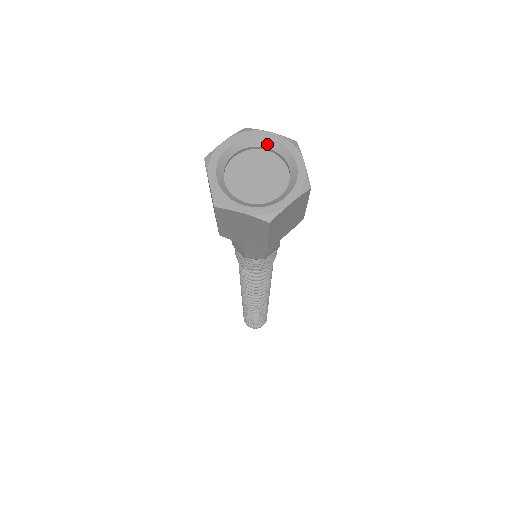
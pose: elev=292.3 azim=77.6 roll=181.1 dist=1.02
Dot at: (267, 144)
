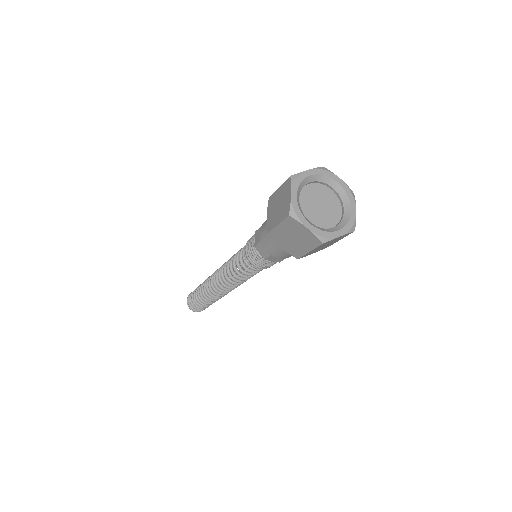
Dot at: (311, 179)
